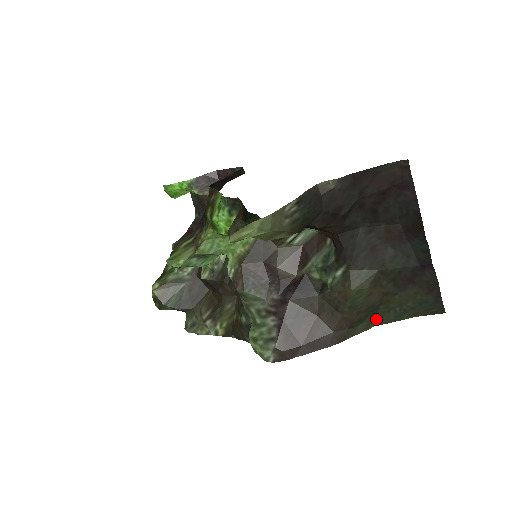
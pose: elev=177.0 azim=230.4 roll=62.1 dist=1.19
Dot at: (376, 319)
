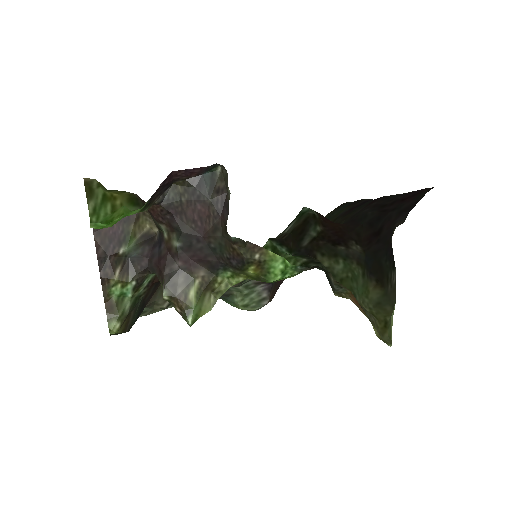
Dot at: occluded
